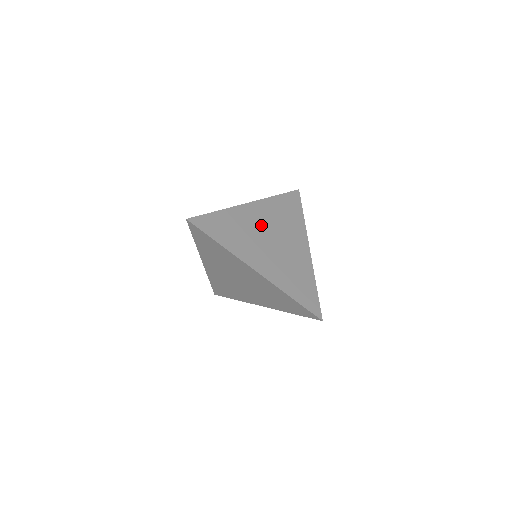
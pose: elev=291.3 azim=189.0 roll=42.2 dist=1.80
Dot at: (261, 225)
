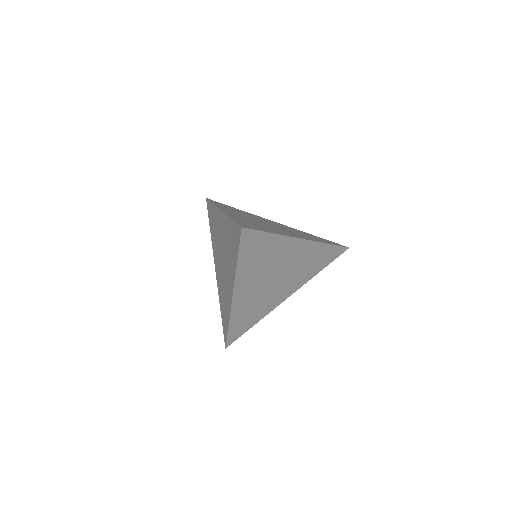
Dot at: (285, 263)
